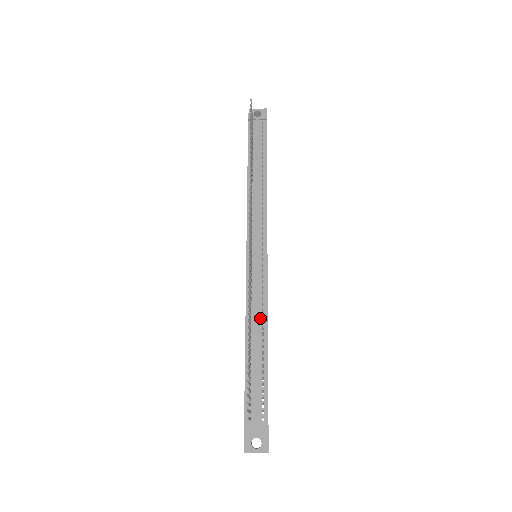
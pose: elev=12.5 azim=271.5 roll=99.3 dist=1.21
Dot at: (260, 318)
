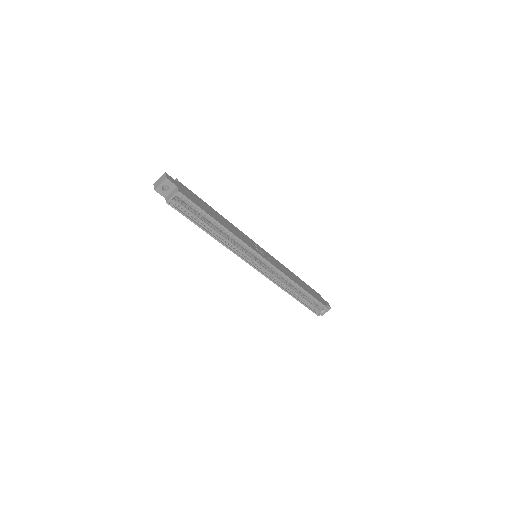
Dot at: occluded
